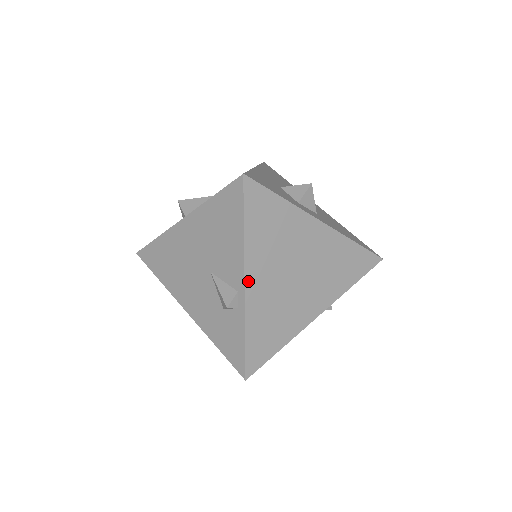
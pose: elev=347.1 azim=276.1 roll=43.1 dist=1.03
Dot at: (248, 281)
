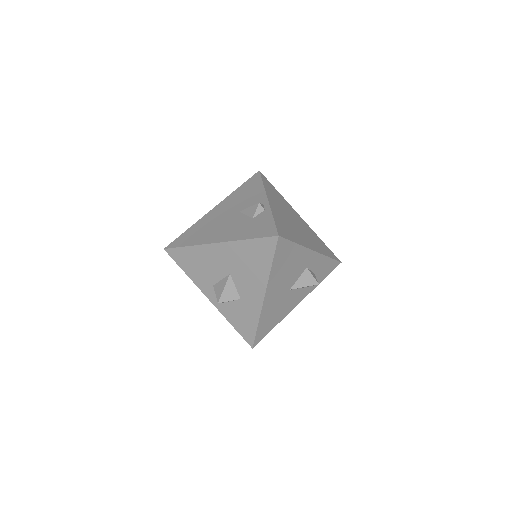
Dot at: (269, 200)
